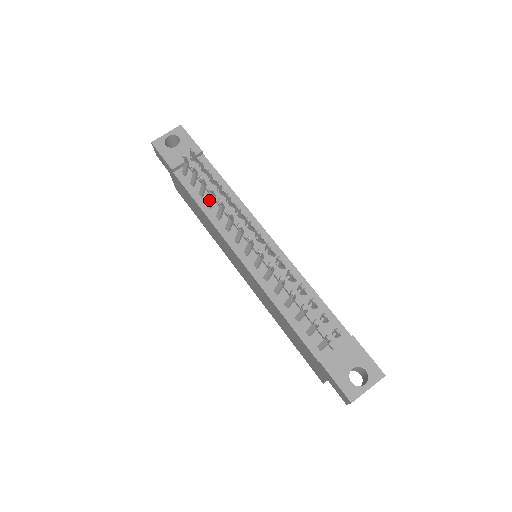
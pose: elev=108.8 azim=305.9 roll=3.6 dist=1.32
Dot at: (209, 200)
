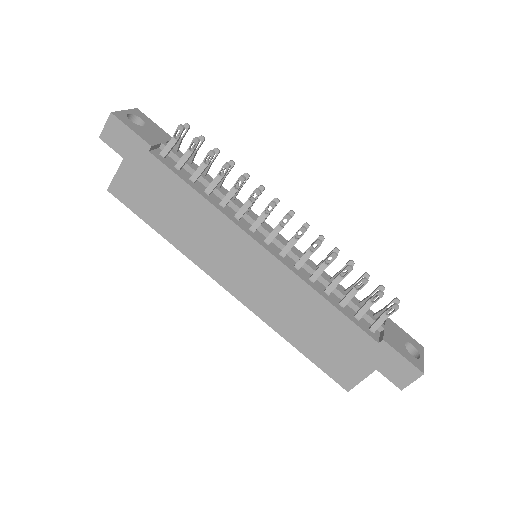
Dot at: (211, 183)
